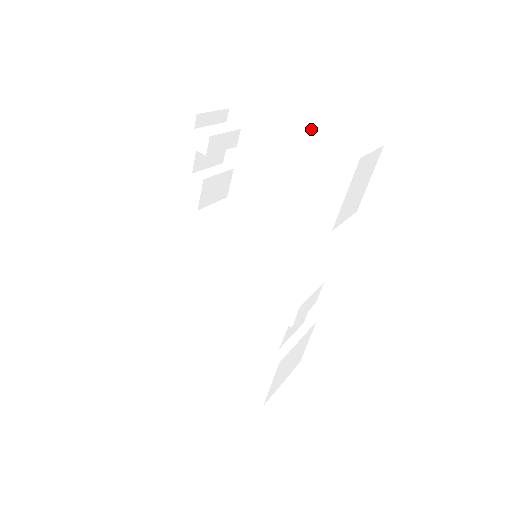
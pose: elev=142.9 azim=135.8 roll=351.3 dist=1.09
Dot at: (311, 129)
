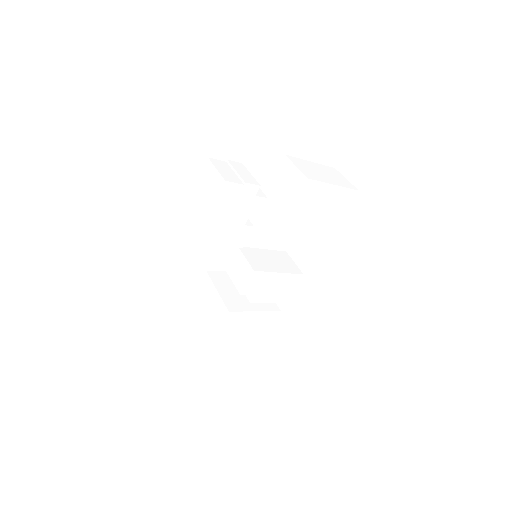
Dot at: (324, 176)
